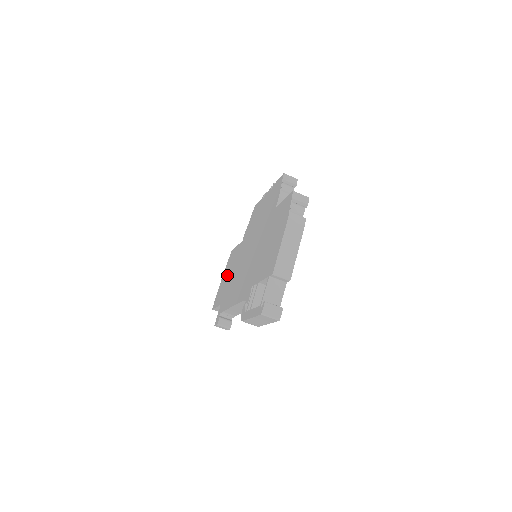
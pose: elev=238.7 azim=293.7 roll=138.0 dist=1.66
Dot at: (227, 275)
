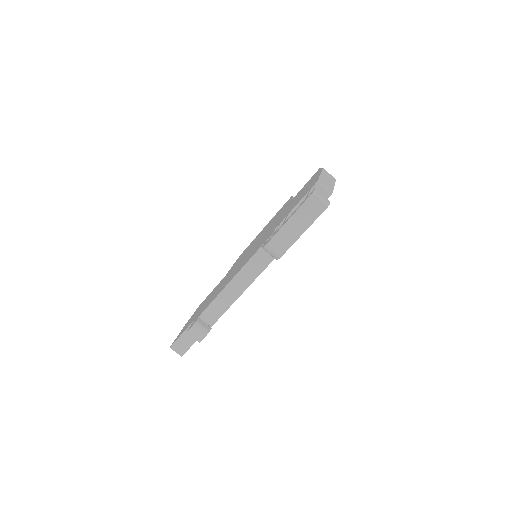
Dot at: (200, 308)
